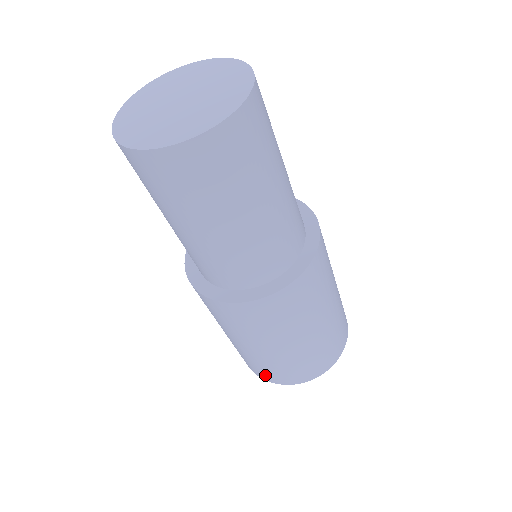
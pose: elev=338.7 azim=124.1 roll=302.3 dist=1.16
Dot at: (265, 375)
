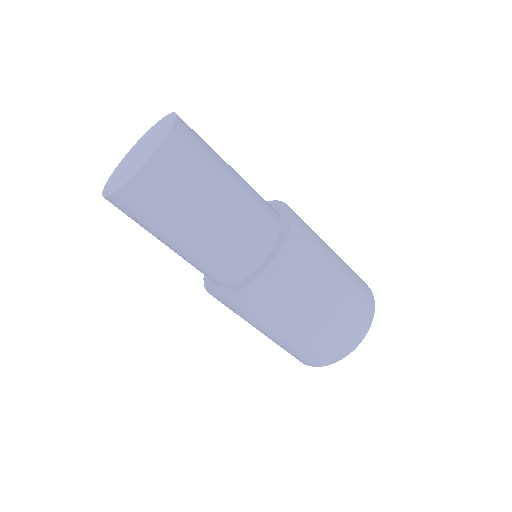
Dot at: (312, 360)
